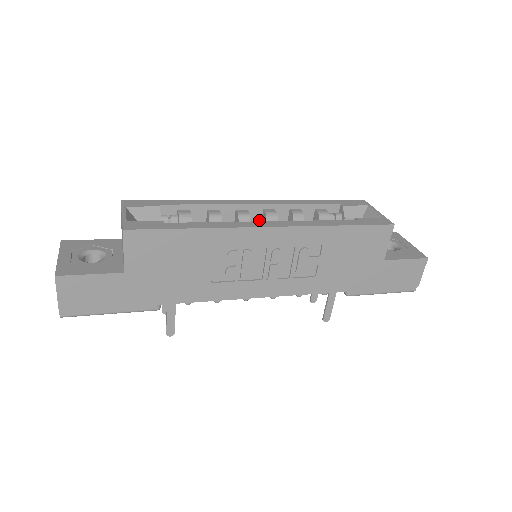
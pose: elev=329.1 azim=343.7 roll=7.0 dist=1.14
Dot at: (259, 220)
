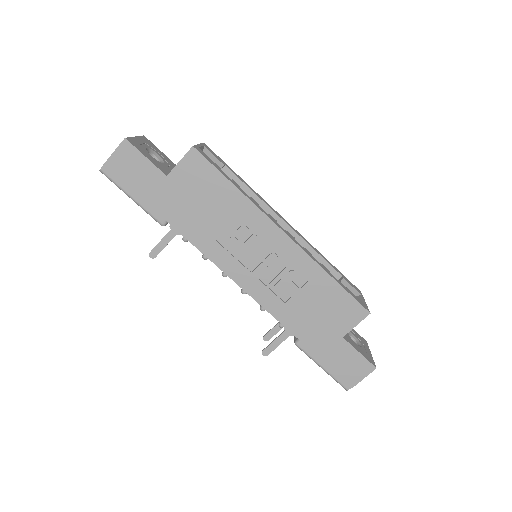
Dot at: occluded
